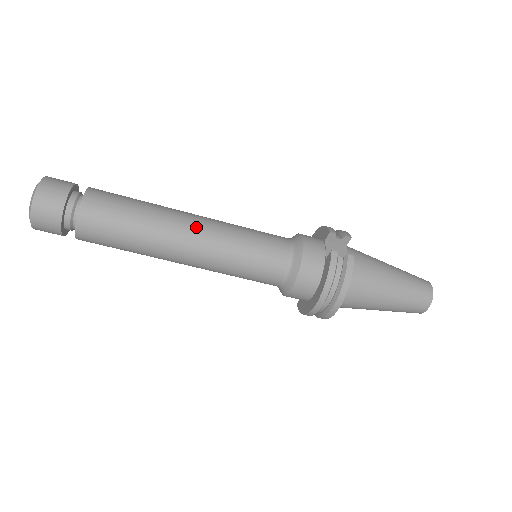
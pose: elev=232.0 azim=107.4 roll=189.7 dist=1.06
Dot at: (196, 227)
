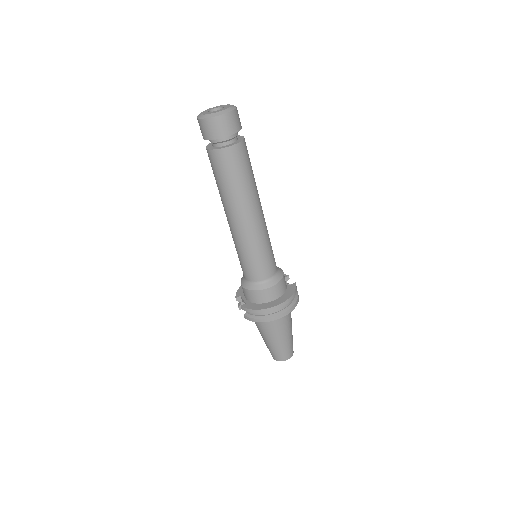
Dot at: occluded
